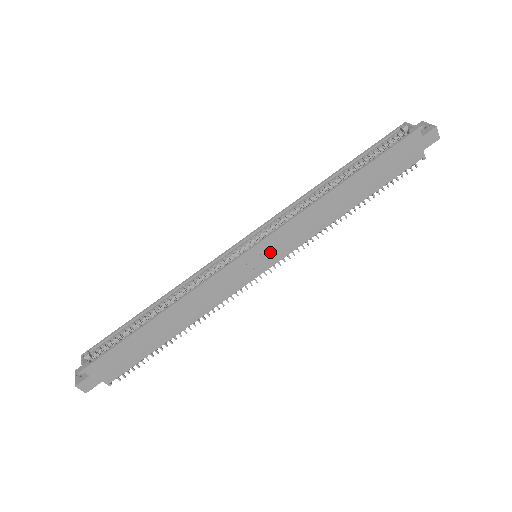
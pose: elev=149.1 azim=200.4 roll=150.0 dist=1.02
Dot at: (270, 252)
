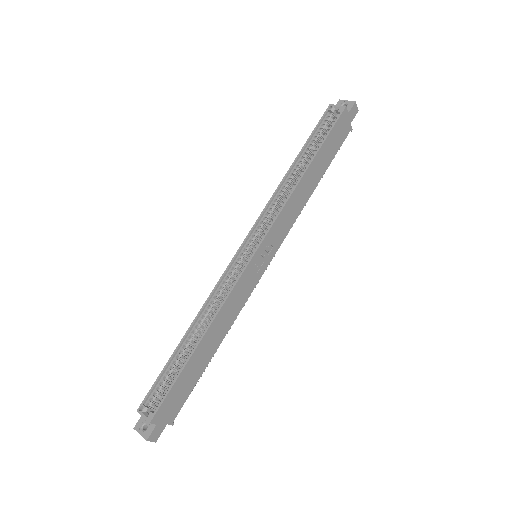
Dot at: (269, 248)
